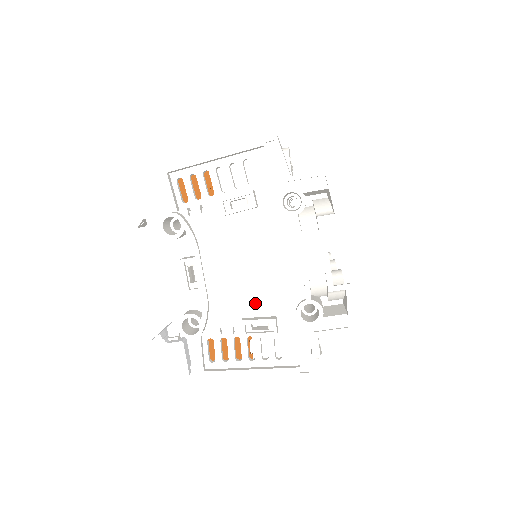
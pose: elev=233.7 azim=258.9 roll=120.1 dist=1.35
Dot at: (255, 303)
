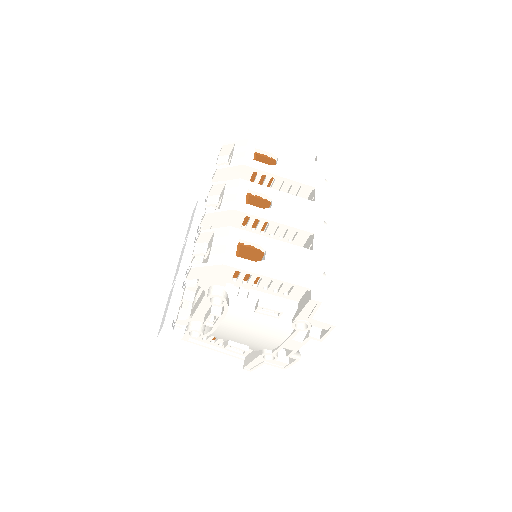
Dot at: (242, 340)
